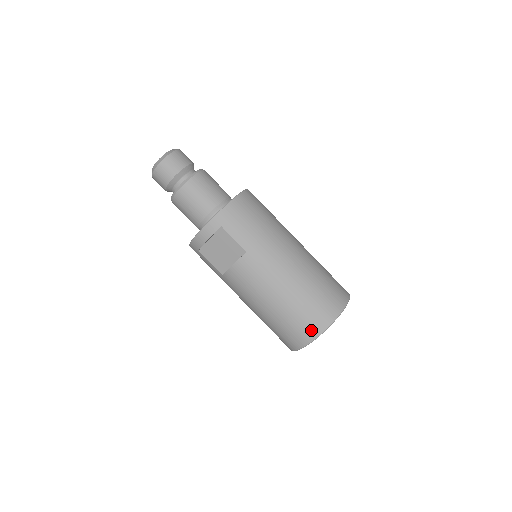
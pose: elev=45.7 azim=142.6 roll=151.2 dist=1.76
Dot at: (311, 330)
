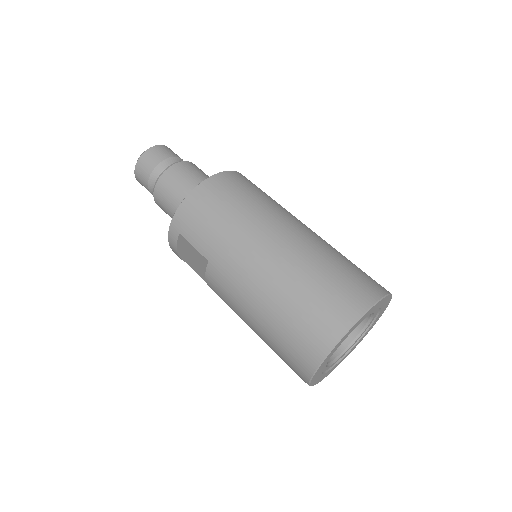
Dot at: (303, 363)
